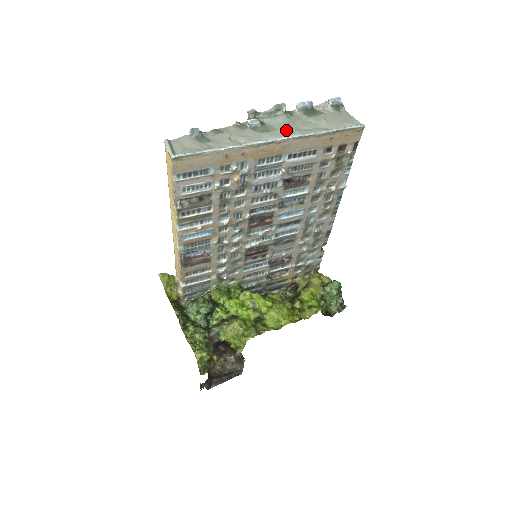
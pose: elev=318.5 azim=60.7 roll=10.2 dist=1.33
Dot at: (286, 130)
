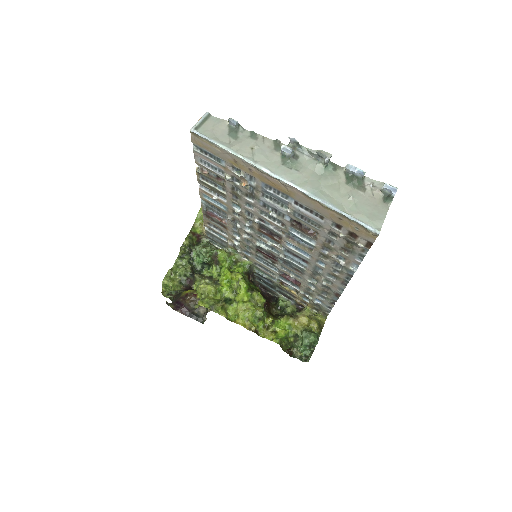
Dot at: (305, 179)
